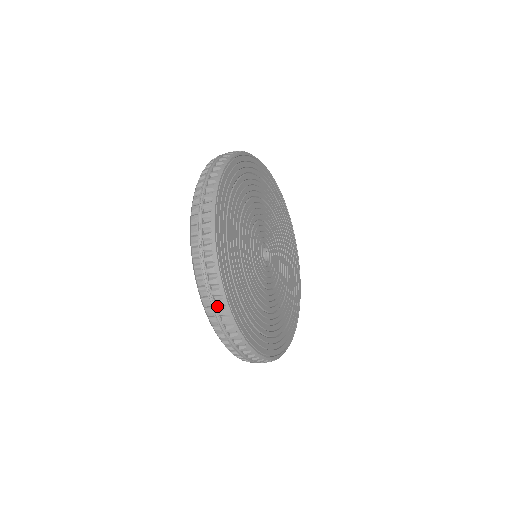
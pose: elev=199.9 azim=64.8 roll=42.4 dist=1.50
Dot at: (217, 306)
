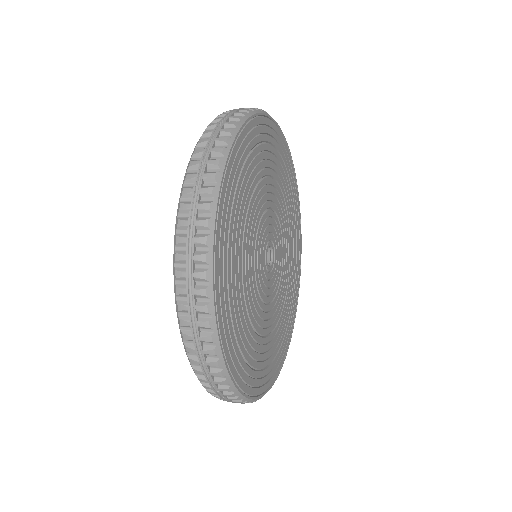
Dot at: occluded
